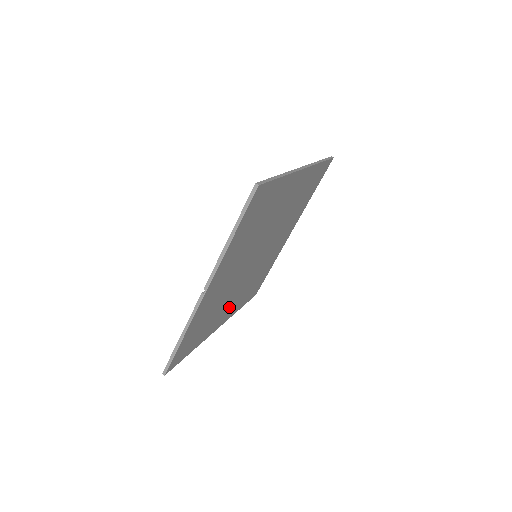
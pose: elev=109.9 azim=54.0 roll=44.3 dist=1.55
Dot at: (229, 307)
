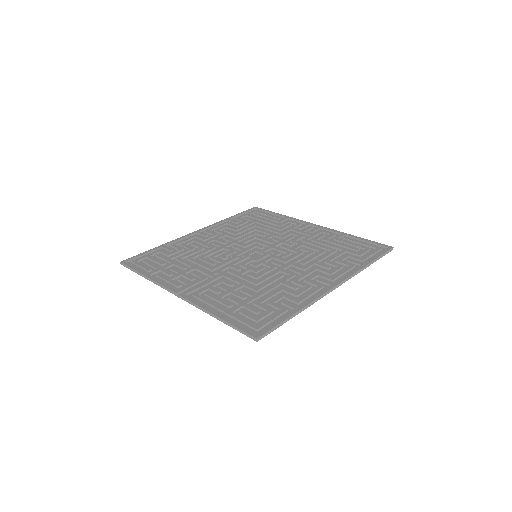
Dot at: occluded
